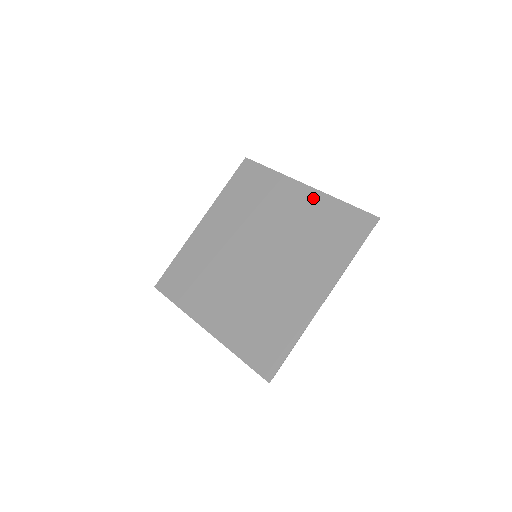
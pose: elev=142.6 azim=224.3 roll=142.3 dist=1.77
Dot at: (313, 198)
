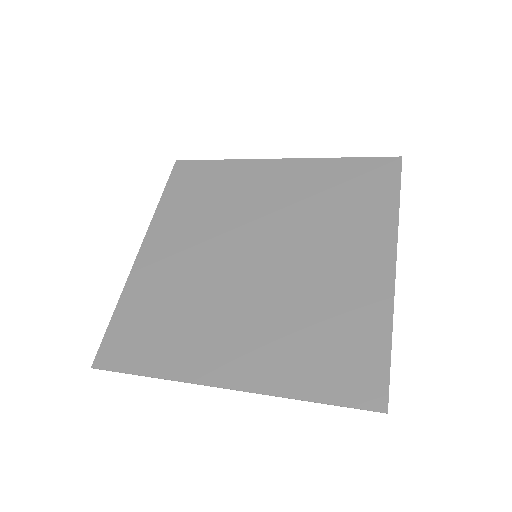
Dot at: (300, 167)
